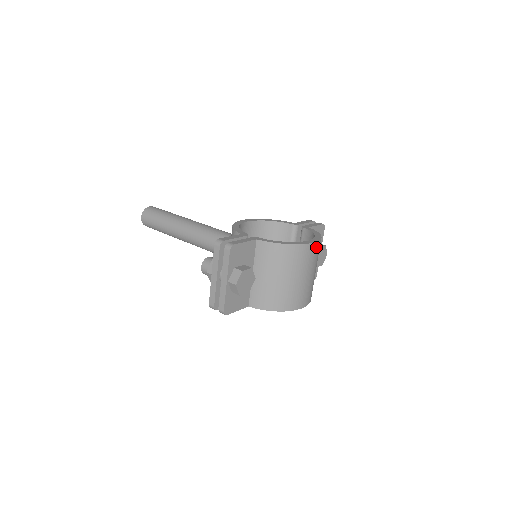
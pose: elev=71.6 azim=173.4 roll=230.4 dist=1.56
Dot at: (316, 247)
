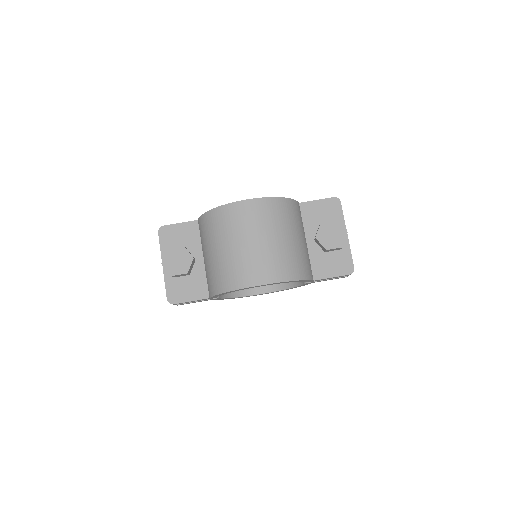
Dot at: (255, 206)
